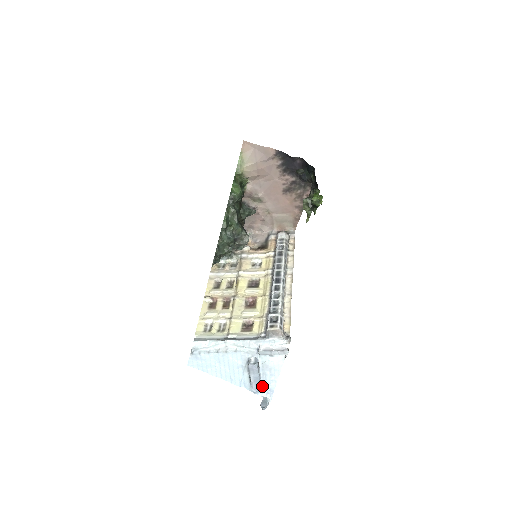
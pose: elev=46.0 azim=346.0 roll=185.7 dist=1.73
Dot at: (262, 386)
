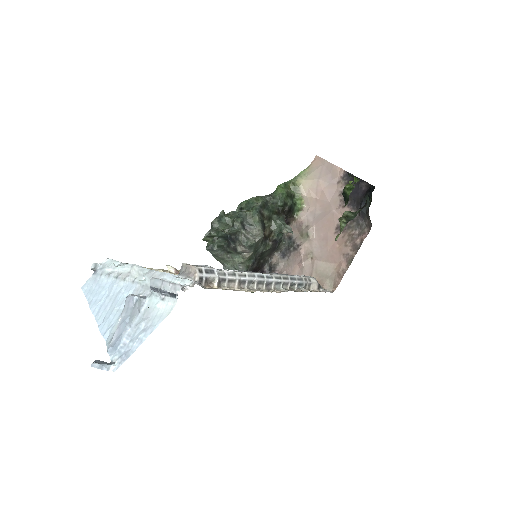
Dot at: (123, 343)
